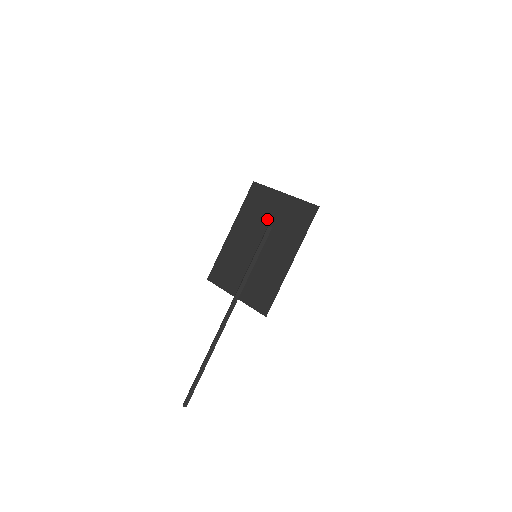
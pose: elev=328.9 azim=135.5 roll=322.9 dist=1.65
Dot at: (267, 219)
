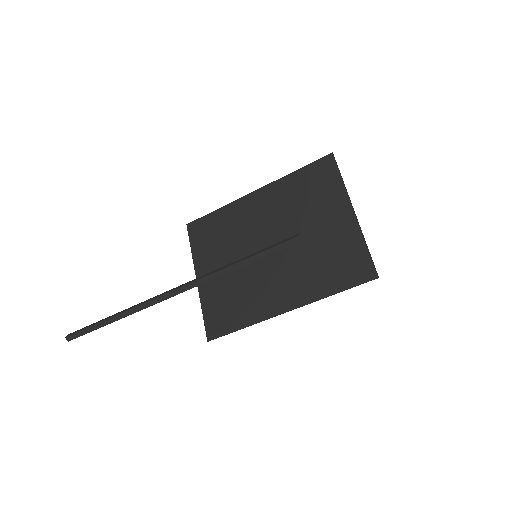
Dot at: (305, 223)
